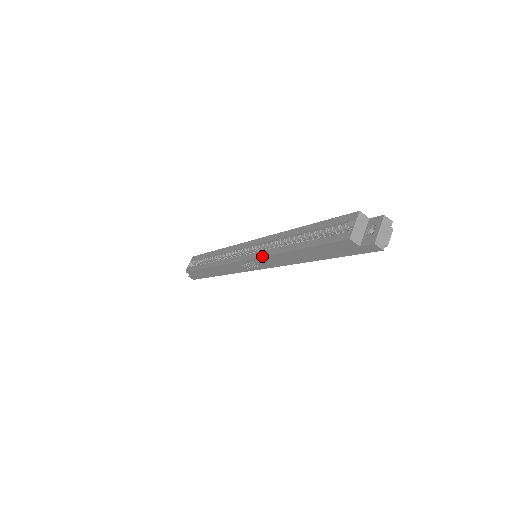
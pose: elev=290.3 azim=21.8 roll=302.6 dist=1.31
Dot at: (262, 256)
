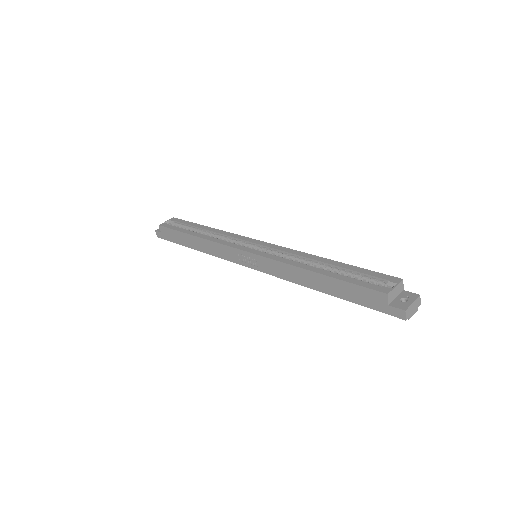
Dot at: (274, 259)
